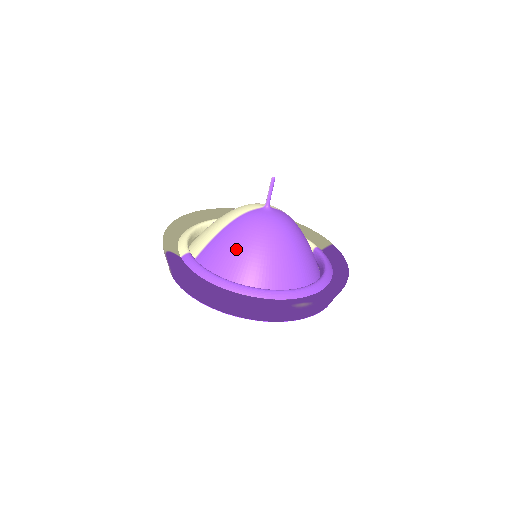
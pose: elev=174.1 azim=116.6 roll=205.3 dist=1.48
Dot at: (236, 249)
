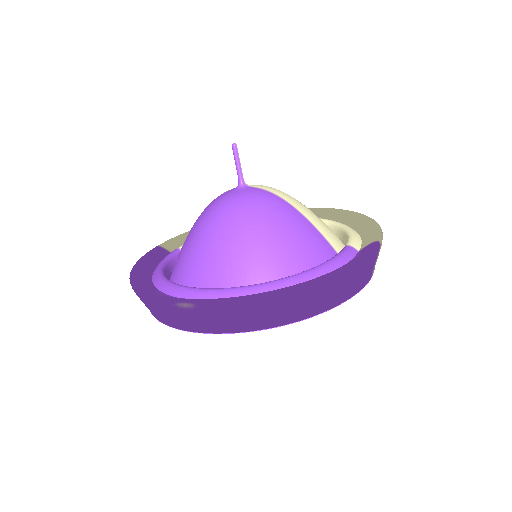
Dot at: (187, 238)
